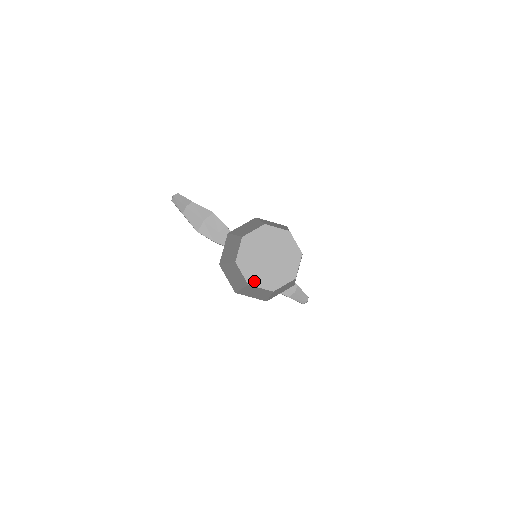
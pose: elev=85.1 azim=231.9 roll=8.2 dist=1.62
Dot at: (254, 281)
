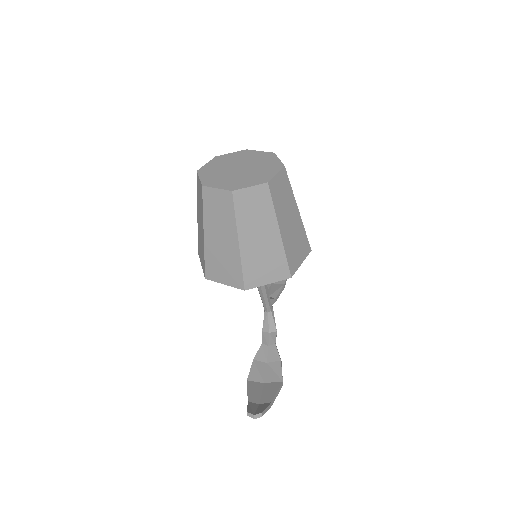
Dot at: (204, 172)
